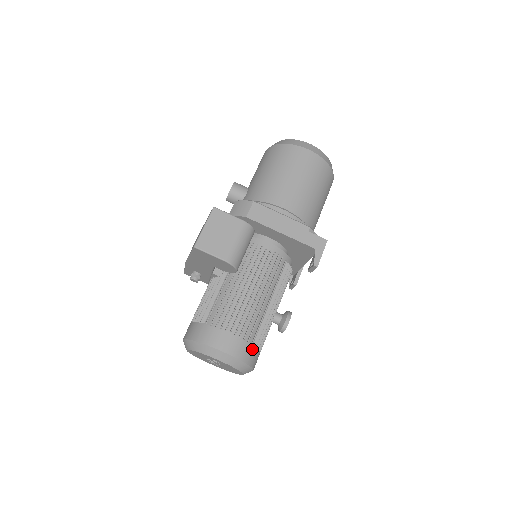
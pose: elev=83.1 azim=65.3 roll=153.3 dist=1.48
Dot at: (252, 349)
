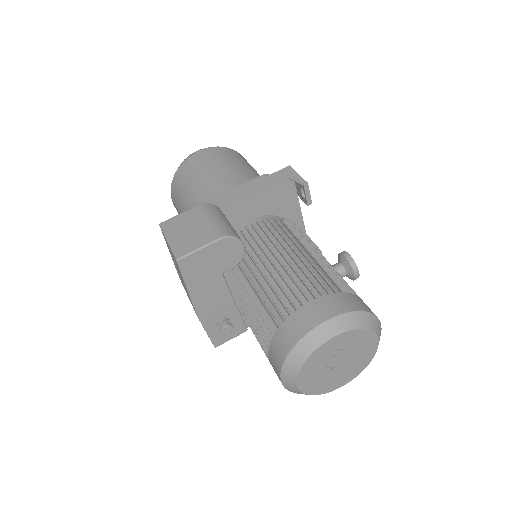
Dot at: (349, 296)
